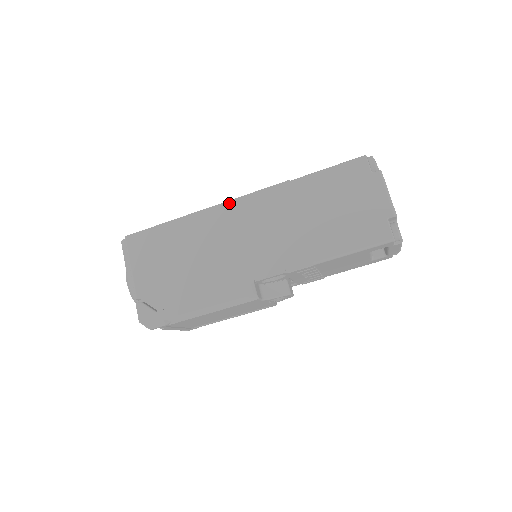
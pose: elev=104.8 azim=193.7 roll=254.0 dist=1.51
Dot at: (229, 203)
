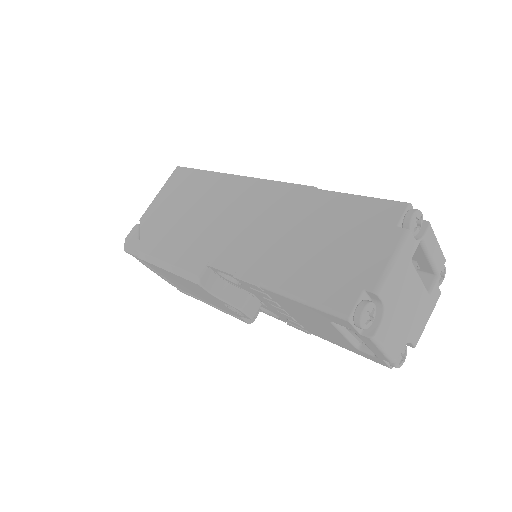
Dot at: (256, 180)
